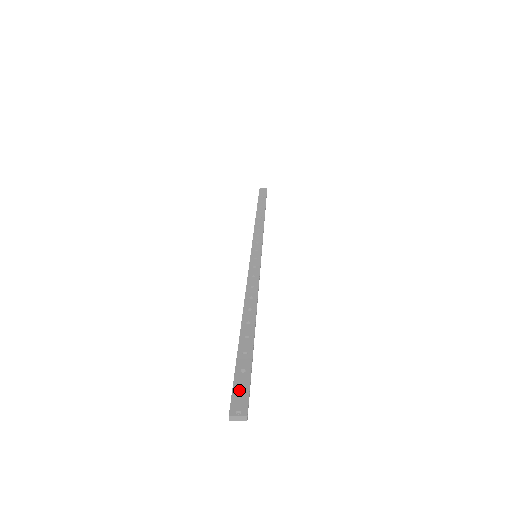
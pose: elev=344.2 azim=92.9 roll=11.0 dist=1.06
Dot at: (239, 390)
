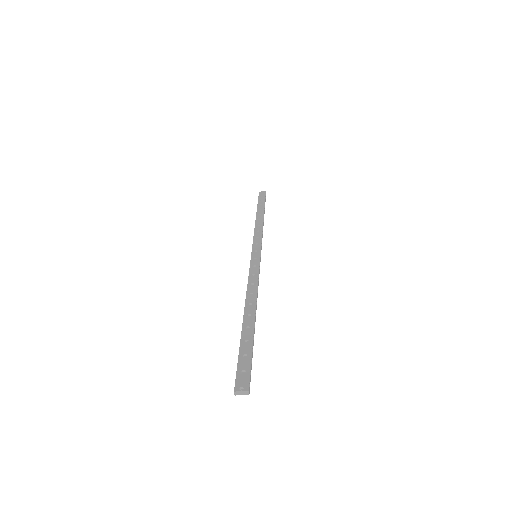
Dot at: (242, 371)
